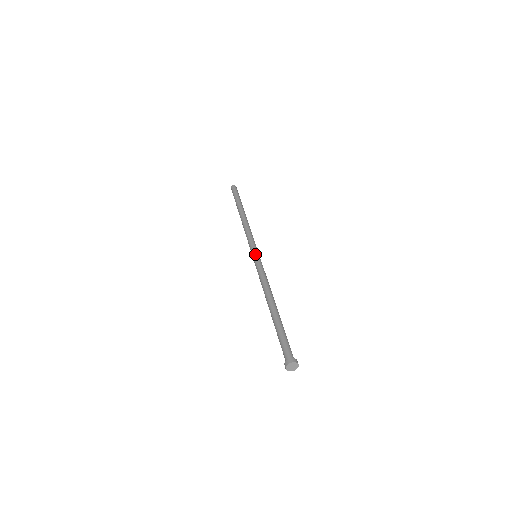
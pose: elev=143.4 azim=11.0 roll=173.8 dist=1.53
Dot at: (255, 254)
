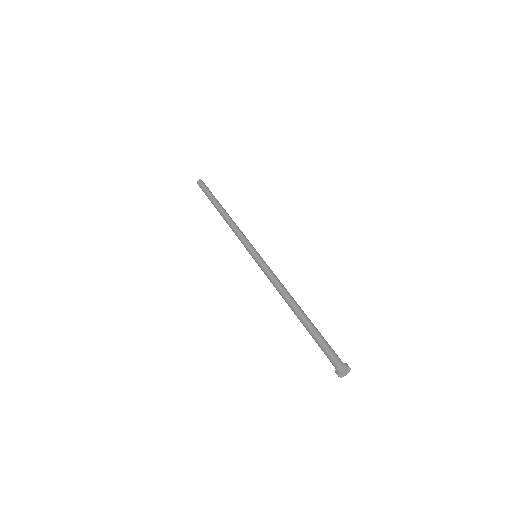
Dot at: (253, 257)
